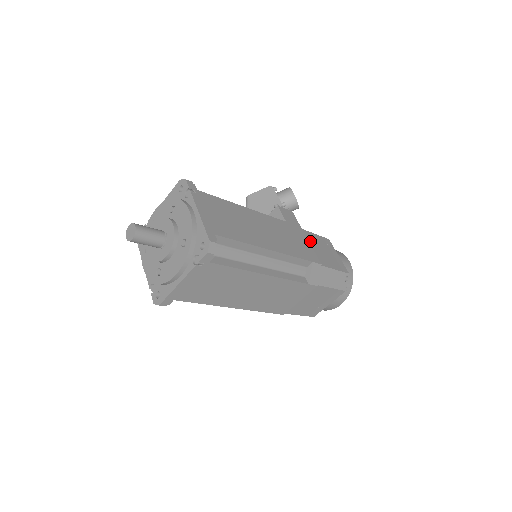
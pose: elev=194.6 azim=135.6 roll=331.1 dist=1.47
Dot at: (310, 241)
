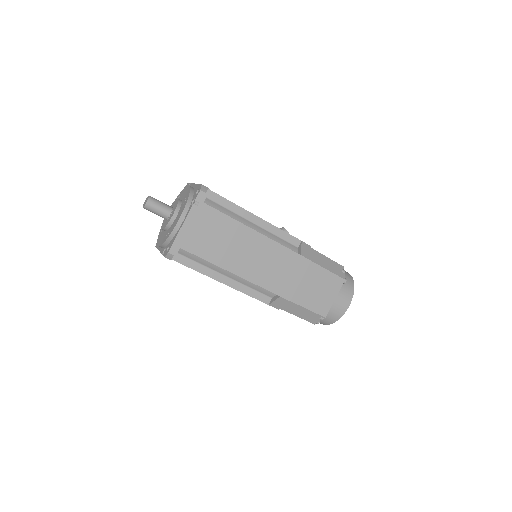
Dot at: occluded
